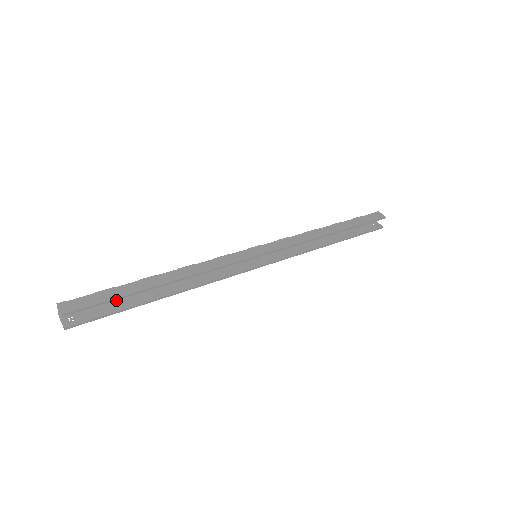
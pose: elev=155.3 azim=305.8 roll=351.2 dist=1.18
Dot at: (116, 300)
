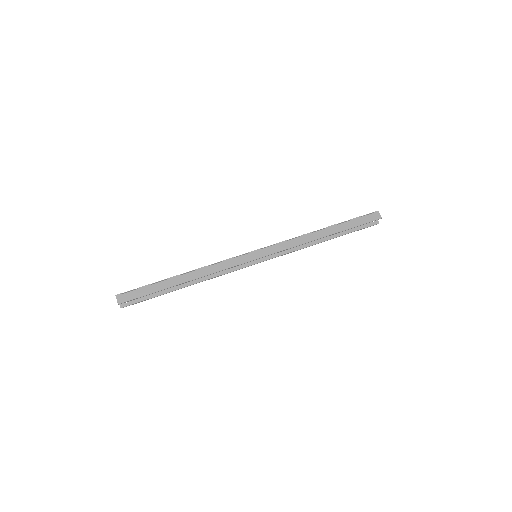
Dot at: occluded
